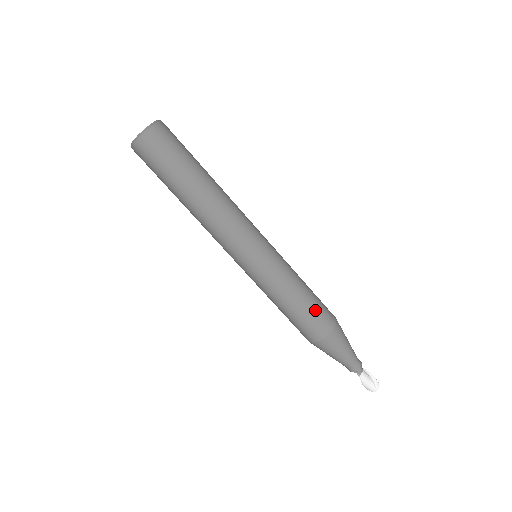
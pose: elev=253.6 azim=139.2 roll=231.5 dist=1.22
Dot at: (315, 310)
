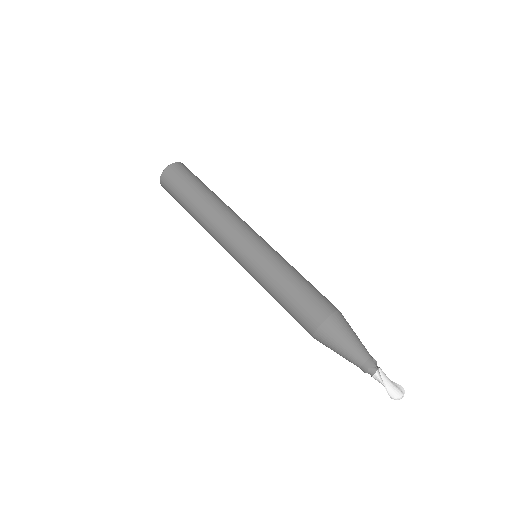
Dot at: (318, 291)
